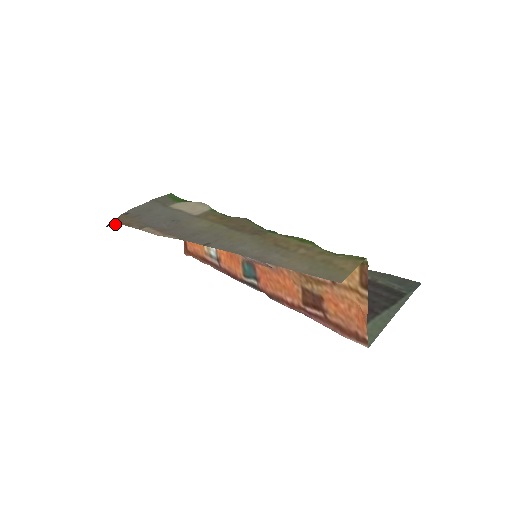
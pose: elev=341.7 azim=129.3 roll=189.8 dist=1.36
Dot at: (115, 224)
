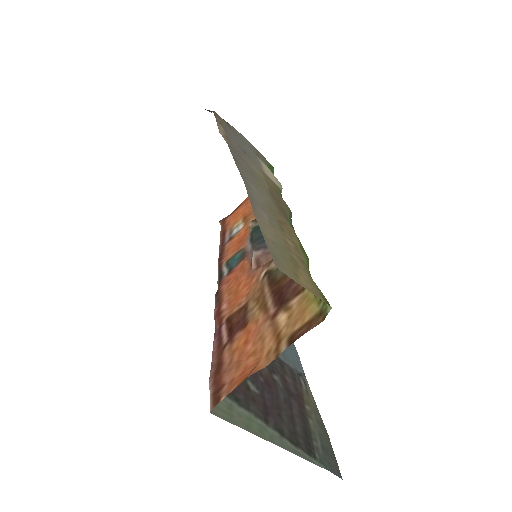
Dot at: (211, 111)
